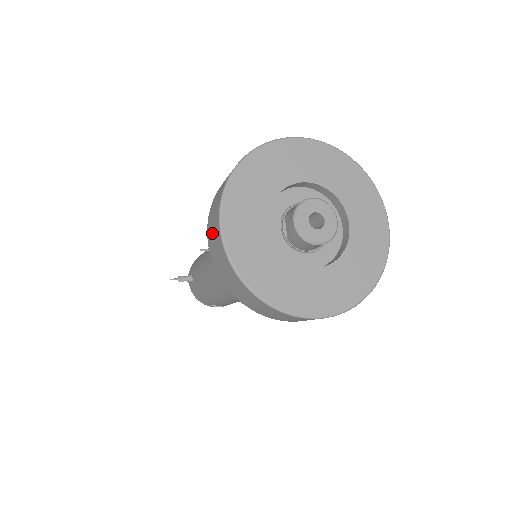
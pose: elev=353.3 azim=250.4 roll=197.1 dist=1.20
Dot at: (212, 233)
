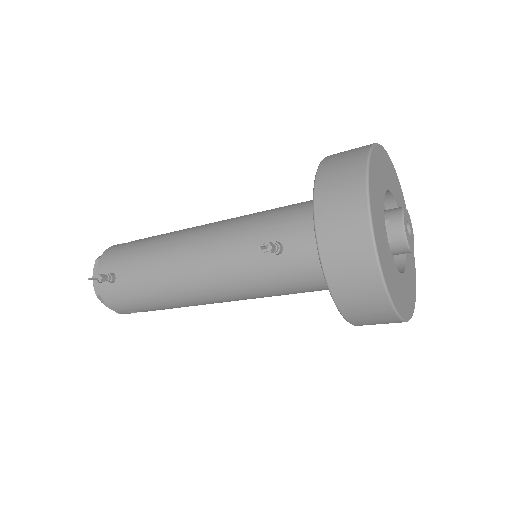
Dot at: (340, 232)
